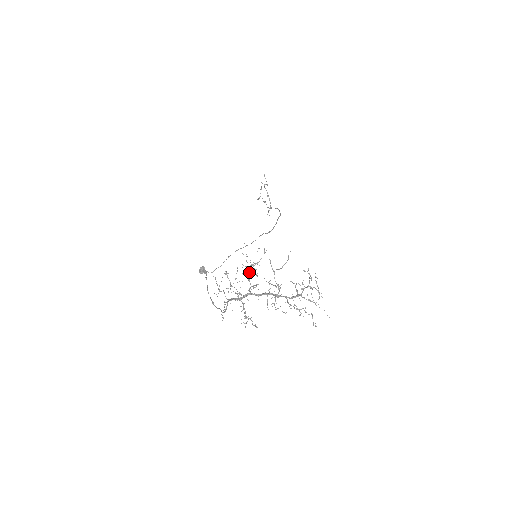
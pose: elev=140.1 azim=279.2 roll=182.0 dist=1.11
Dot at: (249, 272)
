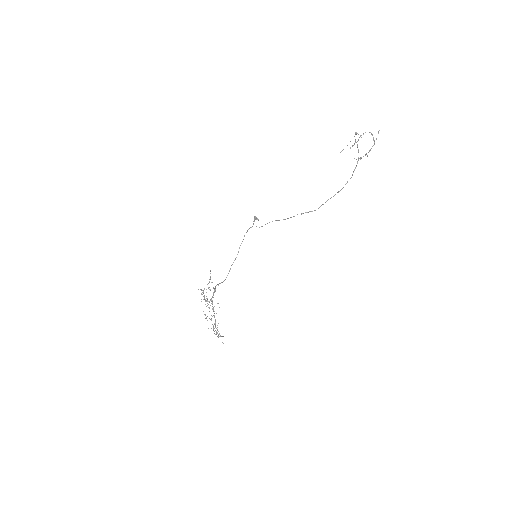
Dot at: occluded
